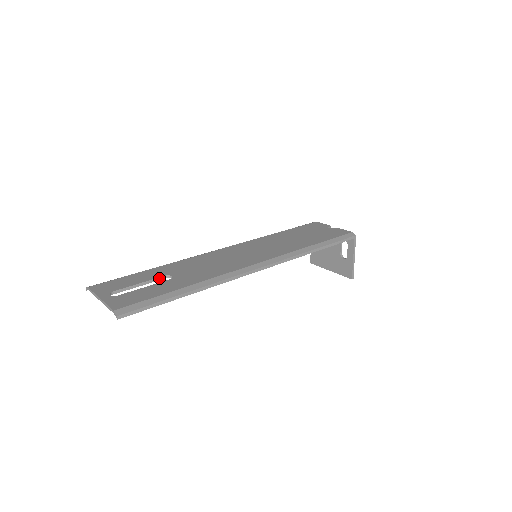
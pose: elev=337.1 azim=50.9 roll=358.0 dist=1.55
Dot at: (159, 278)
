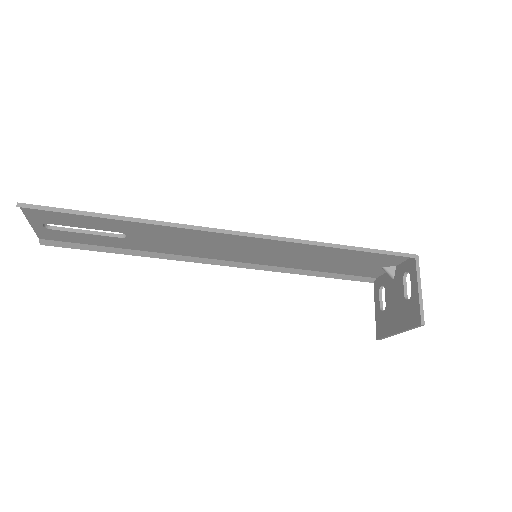
Dot at: (114, 234)
